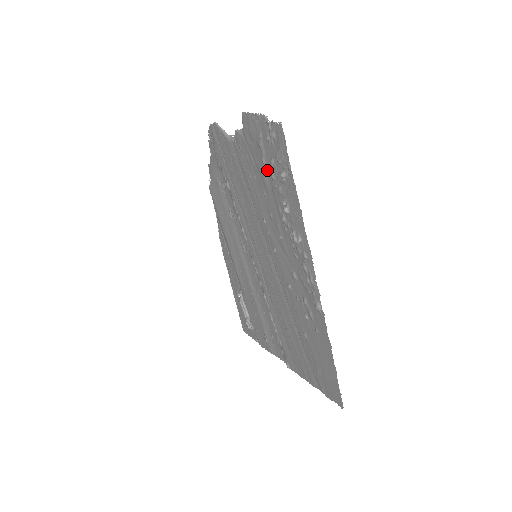
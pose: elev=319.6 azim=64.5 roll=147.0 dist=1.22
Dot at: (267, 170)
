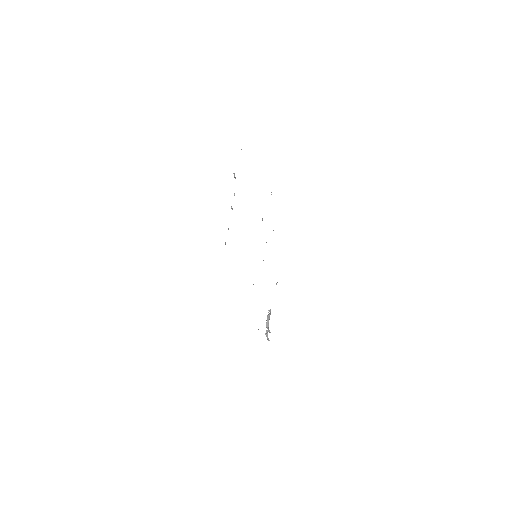
Dot at: occluded
